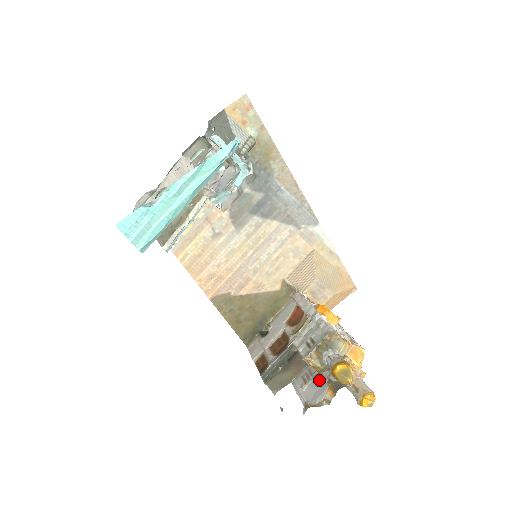
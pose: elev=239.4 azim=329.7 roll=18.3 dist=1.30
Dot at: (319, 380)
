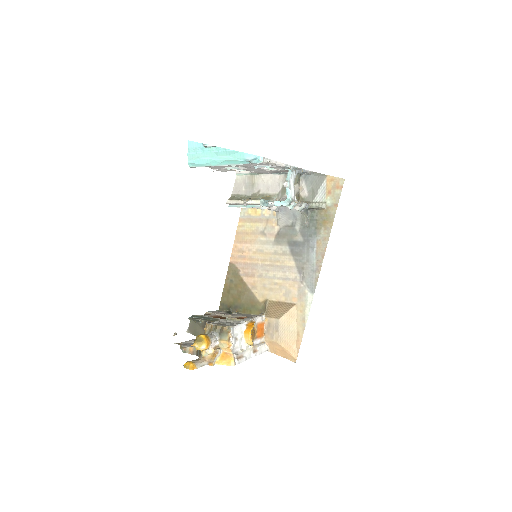
Dot at: occluded
